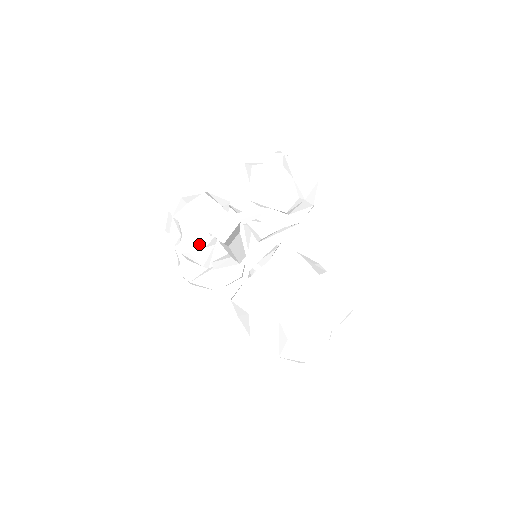
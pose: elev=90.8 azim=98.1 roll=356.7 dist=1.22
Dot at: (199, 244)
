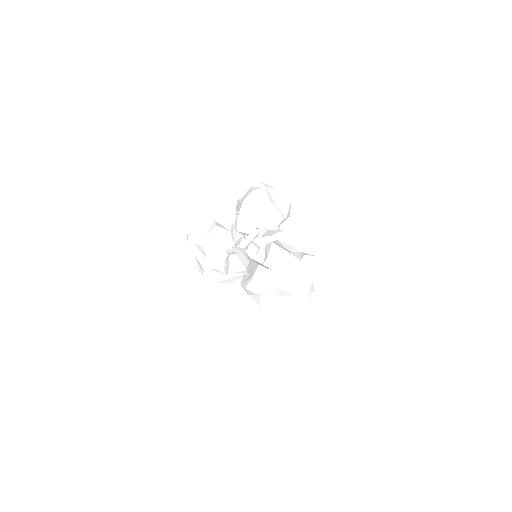
Dot at: (221, 261)
